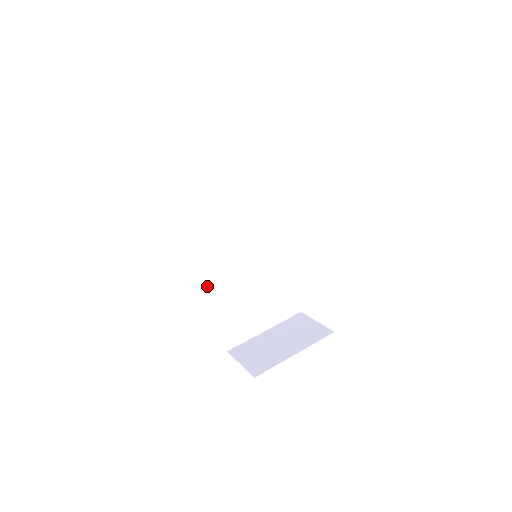
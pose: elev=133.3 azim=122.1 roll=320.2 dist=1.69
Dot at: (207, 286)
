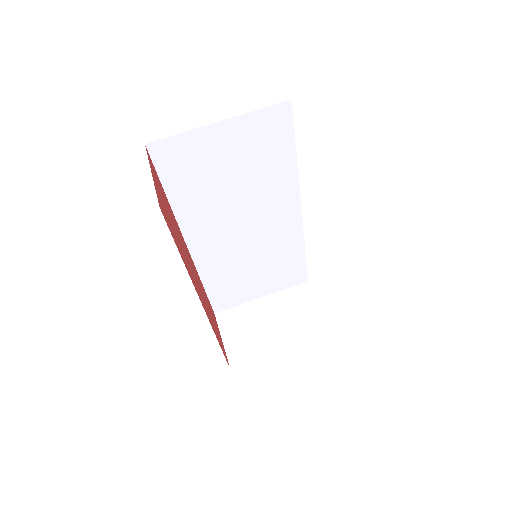
Dot at: (196, 263)
